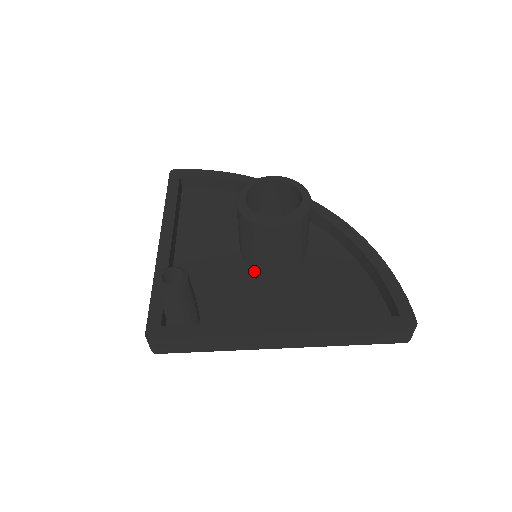
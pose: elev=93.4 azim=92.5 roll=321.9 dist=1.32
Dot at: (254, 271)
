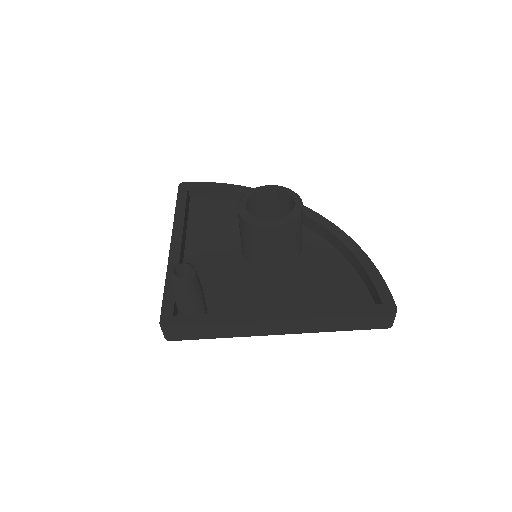
Dot at: (254, 269)
